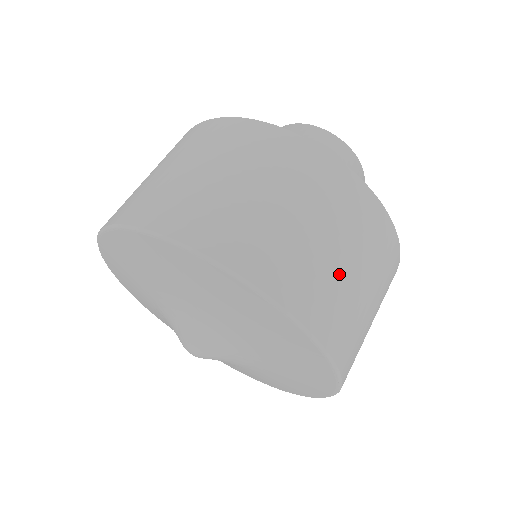
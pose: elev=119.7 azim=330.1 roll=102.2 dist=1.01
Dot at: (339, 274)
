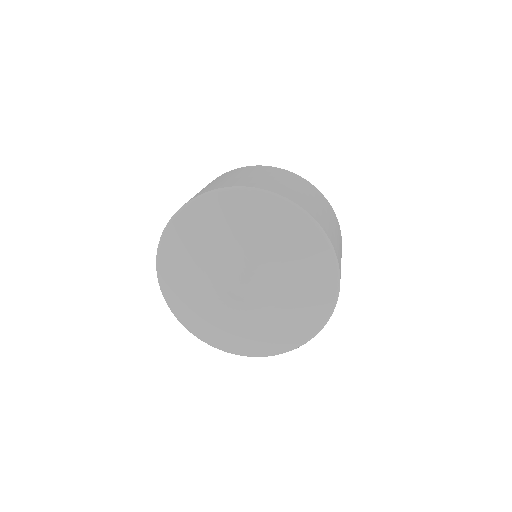
Dot at: (325, 217)
